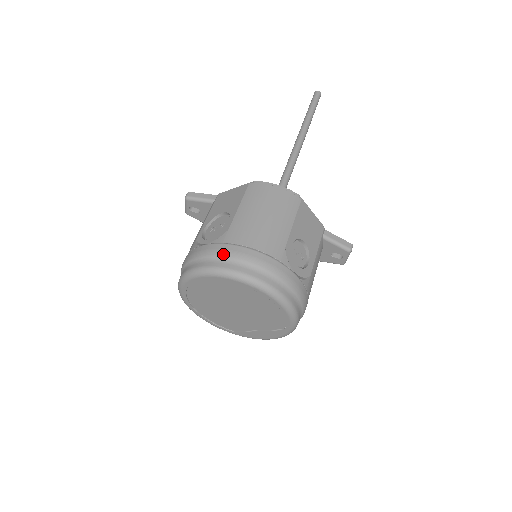
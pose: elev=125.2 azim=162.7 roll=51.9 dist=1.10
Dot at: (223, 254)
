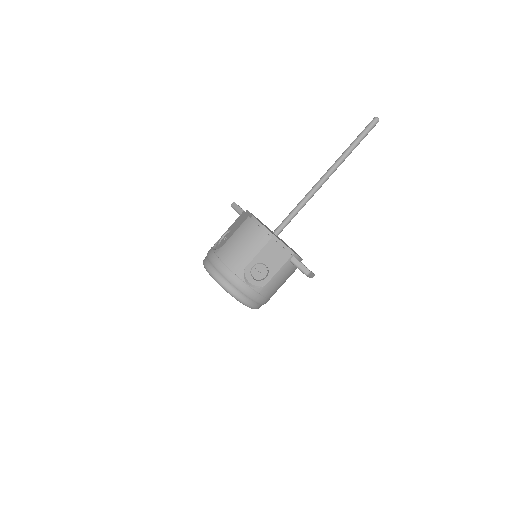
Dot at: (212, 261)
